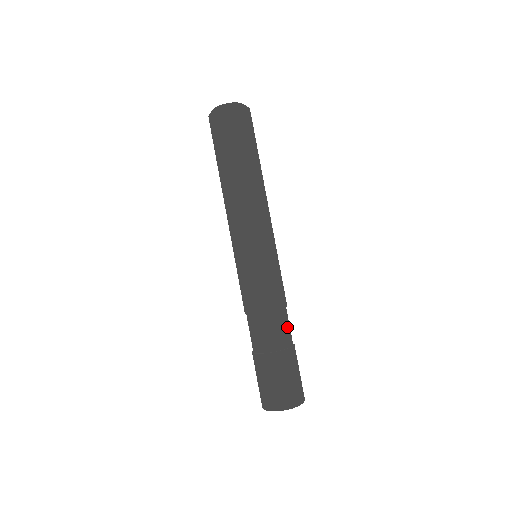
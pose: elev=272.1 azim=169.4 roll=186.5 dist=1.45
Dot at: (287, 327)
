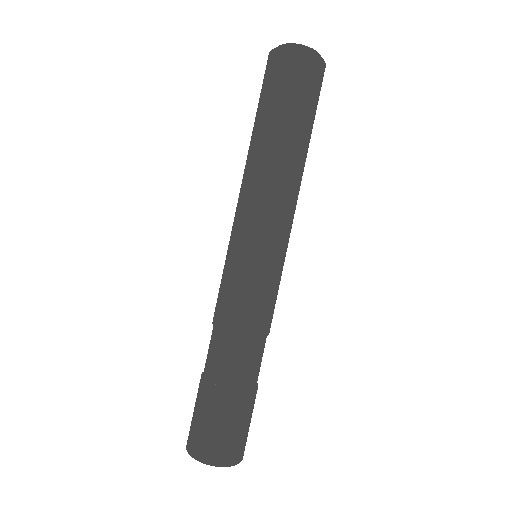
Dot at: occluded
